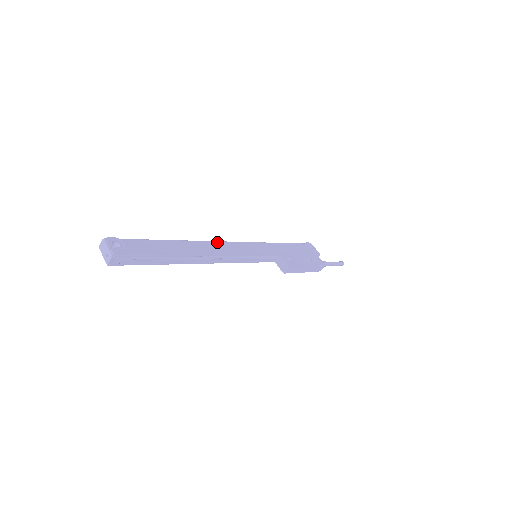
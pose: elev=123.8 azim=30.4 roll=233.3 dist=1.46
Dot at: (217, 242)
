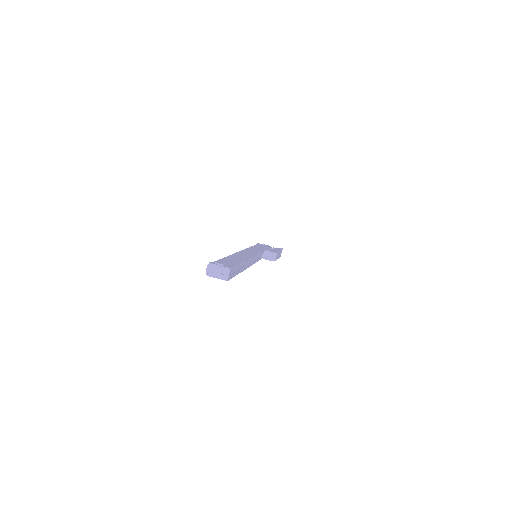
Dot at: (238, 252)
